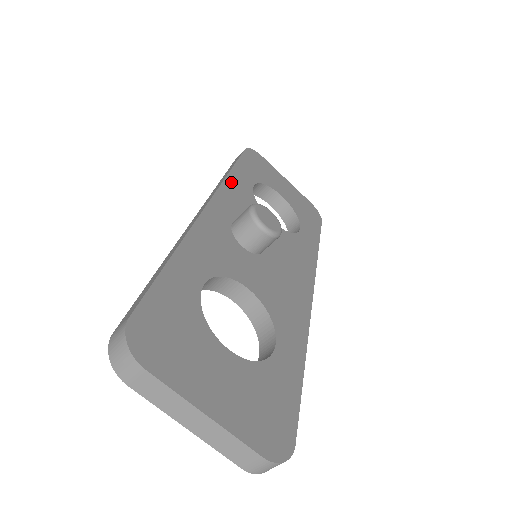
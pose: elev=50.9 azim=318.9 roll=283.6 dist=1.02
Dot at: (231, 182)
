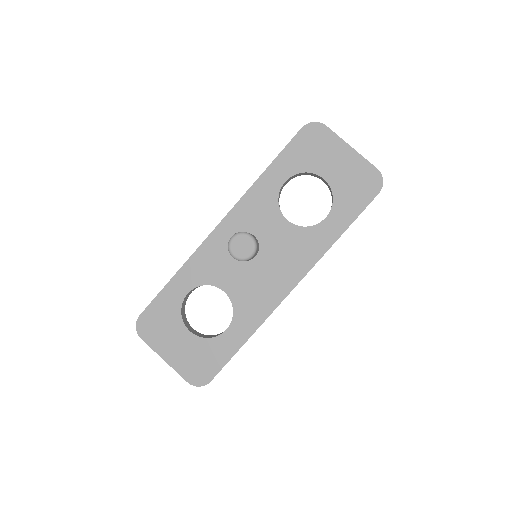
Dot at: (255, 189)
